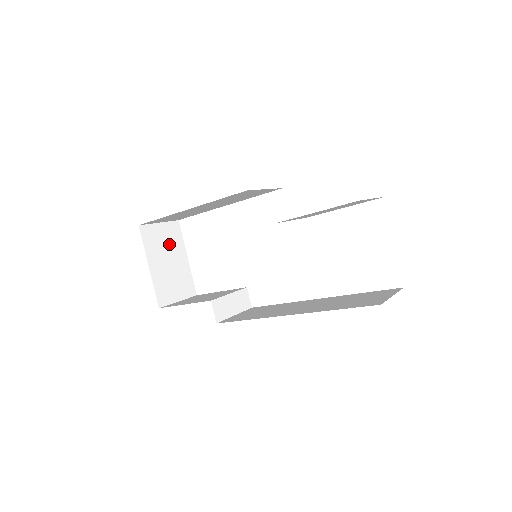
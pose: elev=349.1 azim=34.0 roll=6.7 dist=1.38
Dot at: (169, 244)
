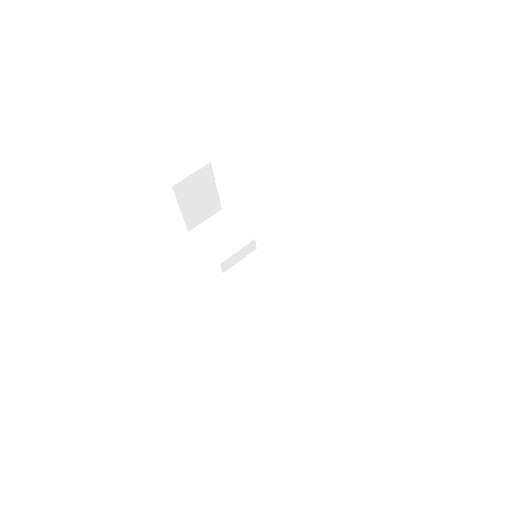
Dot at: (200, 186)
